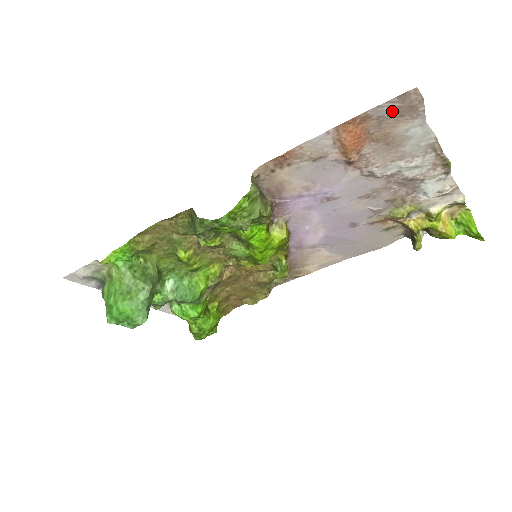
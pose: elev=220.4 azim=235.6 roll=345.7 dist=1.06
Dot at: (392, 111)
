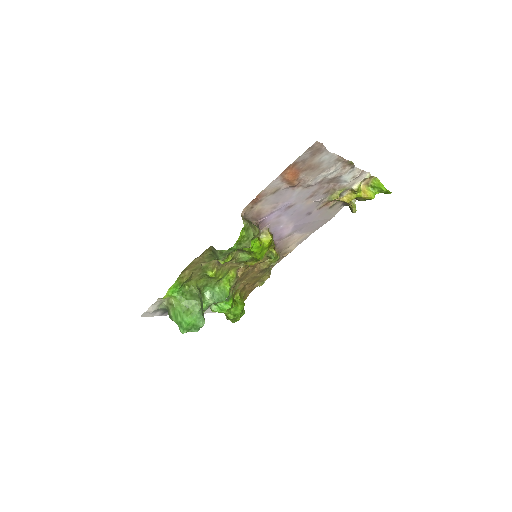
Dot at: (308, 155)
